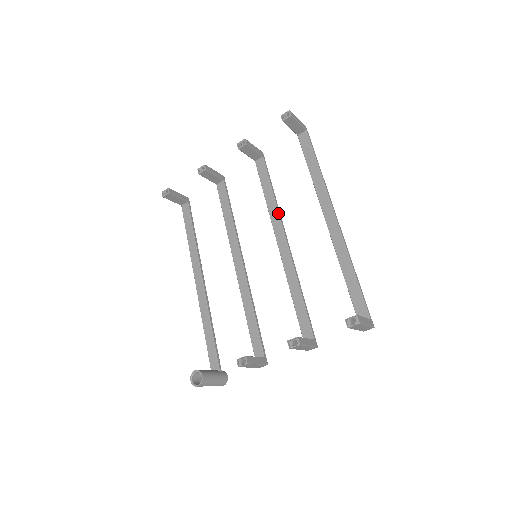
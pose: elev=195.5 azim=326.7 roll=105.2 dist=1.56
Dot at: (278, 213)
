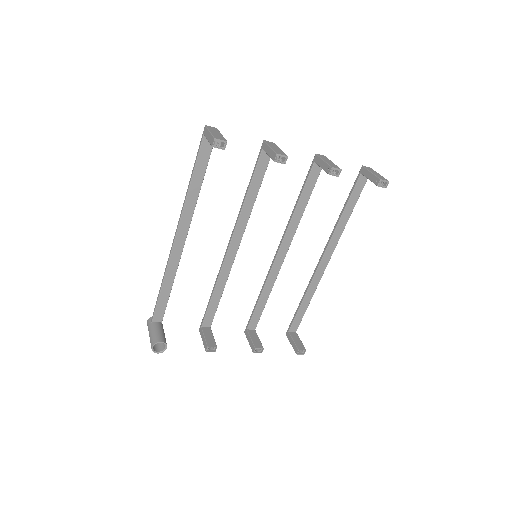
Dot at: occluded
